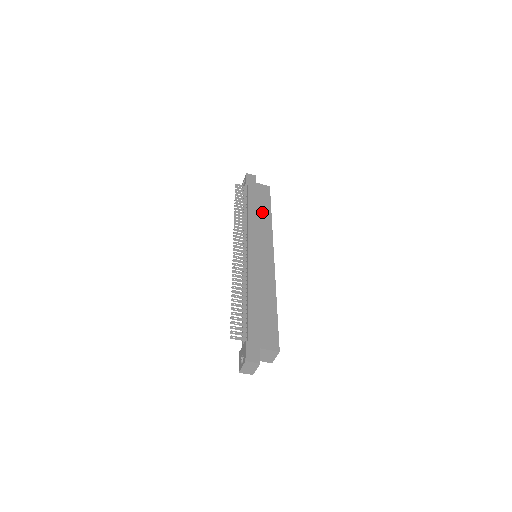
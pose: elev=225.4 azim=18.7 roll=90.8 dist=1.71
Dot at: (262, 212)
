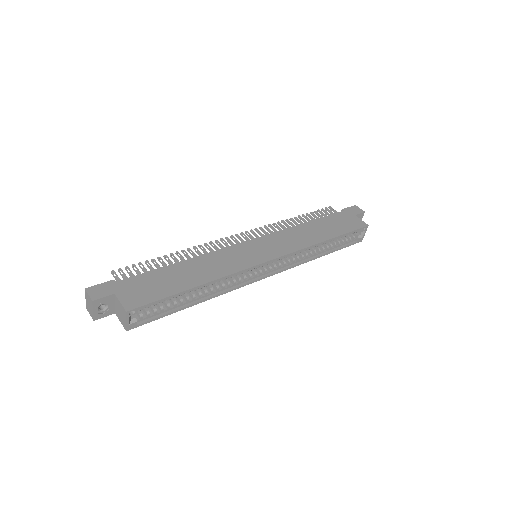
Dot at: (319, 232)
